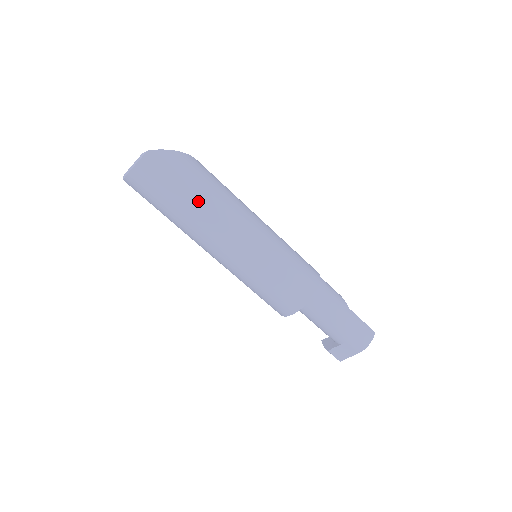
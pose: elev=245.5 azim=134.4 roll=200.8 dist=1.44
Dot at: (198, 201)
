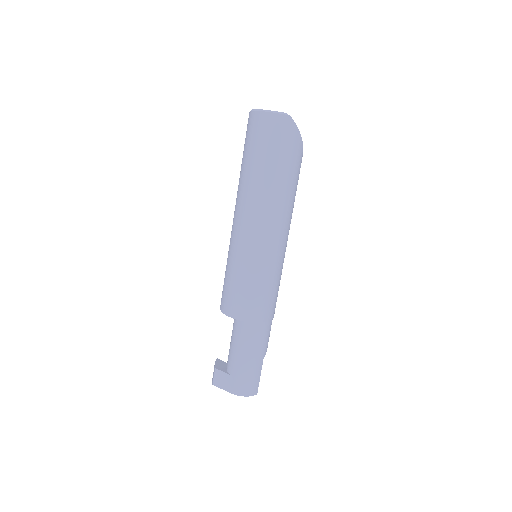
Dot at: (275, 180)
